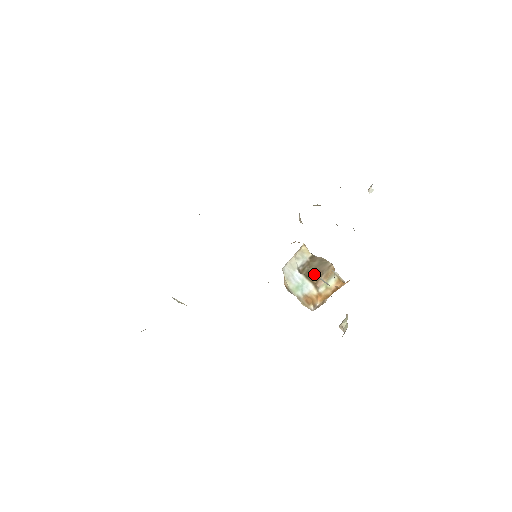
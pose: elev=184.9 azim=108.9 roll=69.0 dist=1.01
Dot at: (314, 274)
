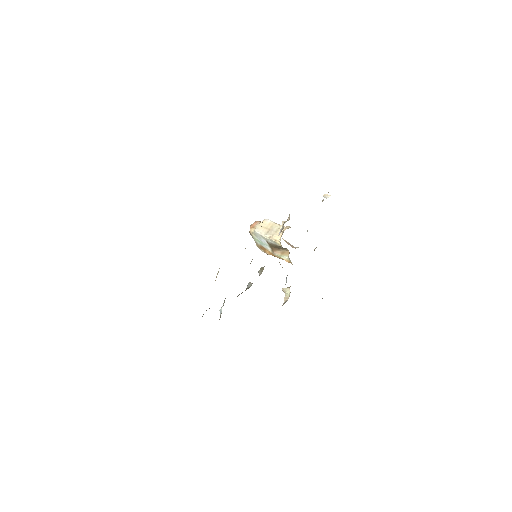
Dot at: occluded
